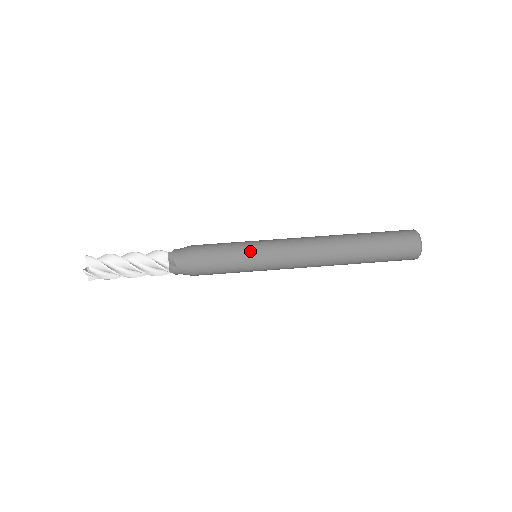
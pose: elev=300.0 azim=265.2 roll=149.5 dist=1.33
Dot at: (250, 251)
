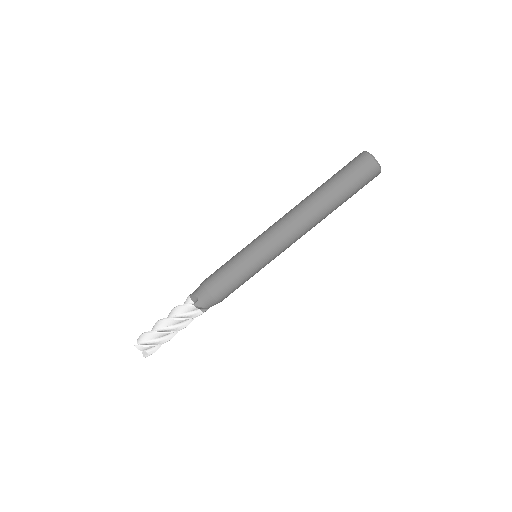
Dot at: (255, 264)
